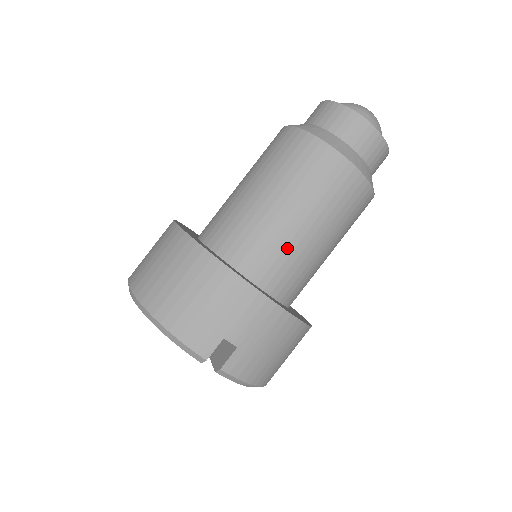
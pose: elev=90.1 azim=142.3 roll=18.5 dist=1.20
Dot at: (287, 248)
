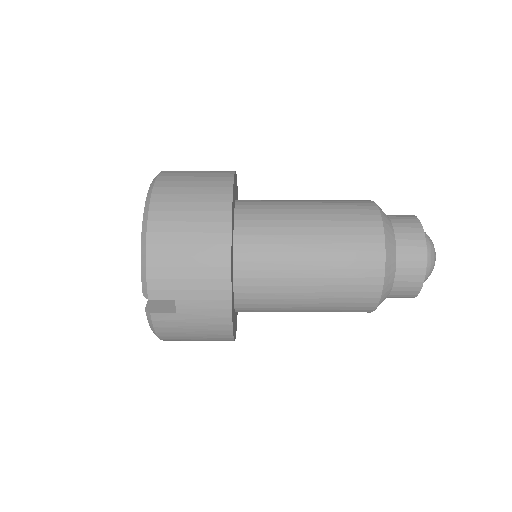
Dot at: (280, 287)
